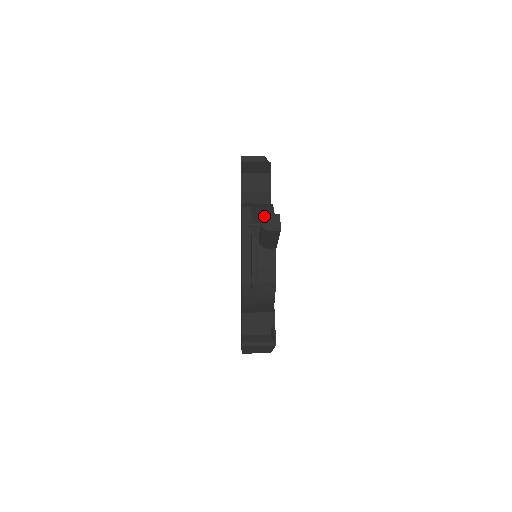
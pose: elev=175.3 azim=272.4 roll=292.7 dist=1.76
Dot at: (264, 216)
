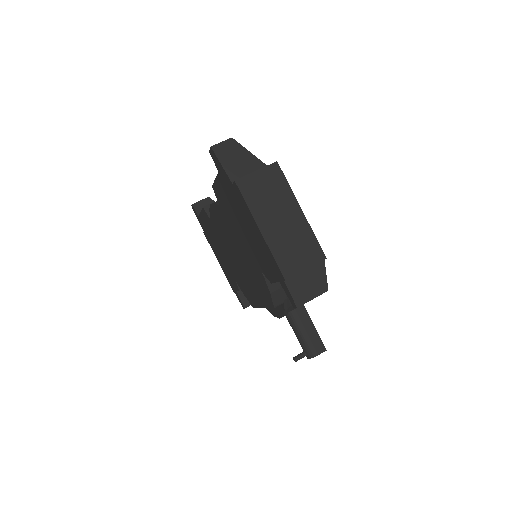
Dot at: occluded
